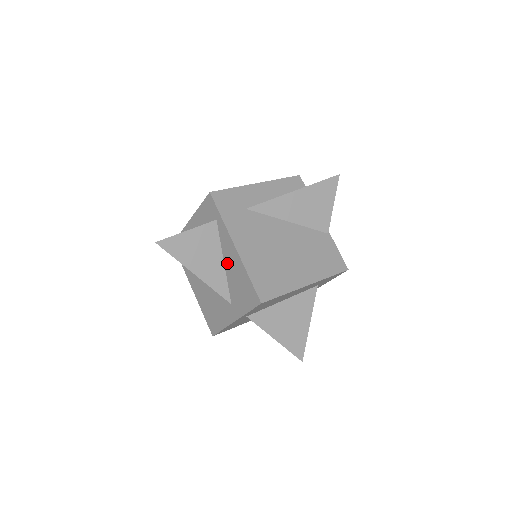
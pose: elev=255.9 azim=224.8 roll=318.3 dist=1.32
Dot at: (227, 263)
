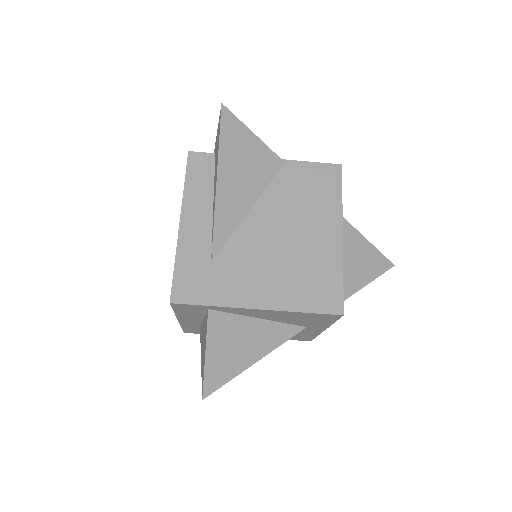
Dot at: (264, 318)
